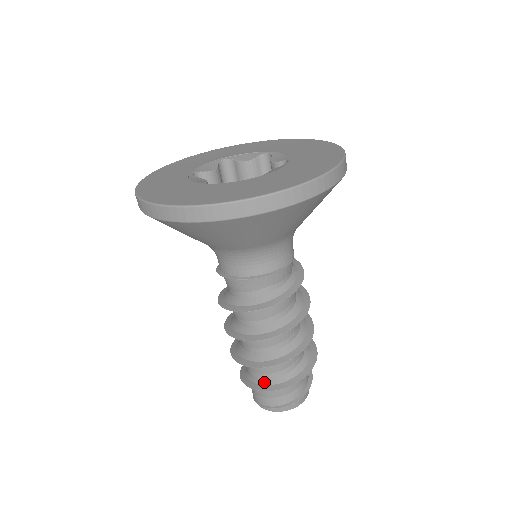
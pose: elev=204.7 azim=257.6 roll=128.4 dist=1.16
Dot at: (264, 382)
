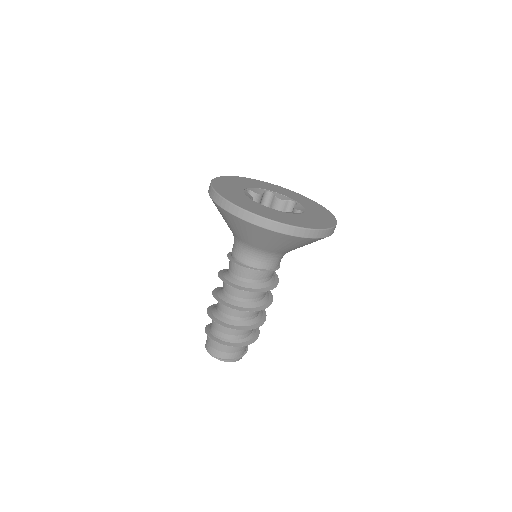
Dot at: (240, 341)
